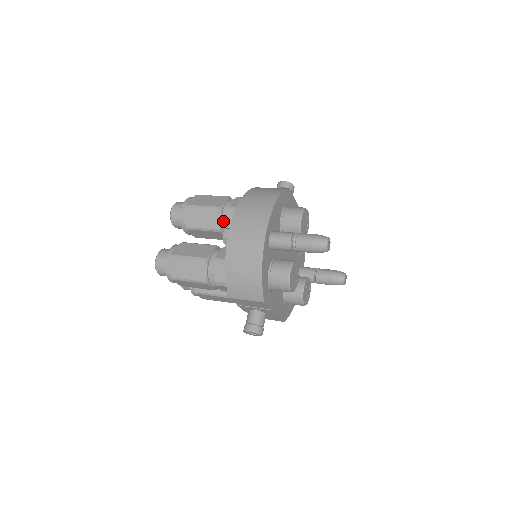
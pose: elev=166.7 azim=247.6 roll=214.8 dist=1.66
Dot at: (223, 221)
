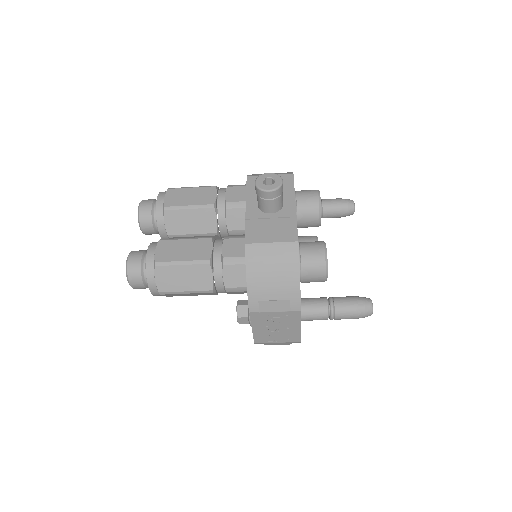
Dot at: occluded
